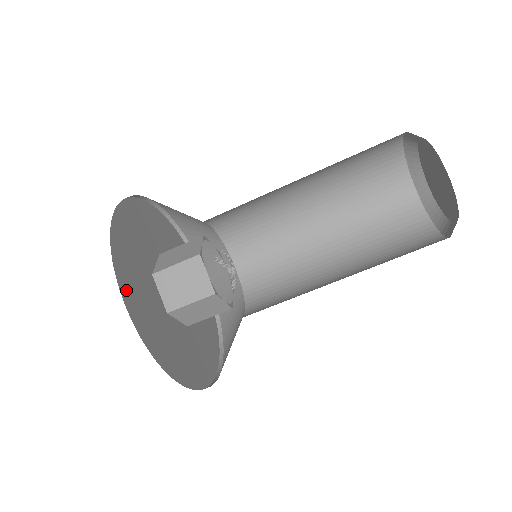
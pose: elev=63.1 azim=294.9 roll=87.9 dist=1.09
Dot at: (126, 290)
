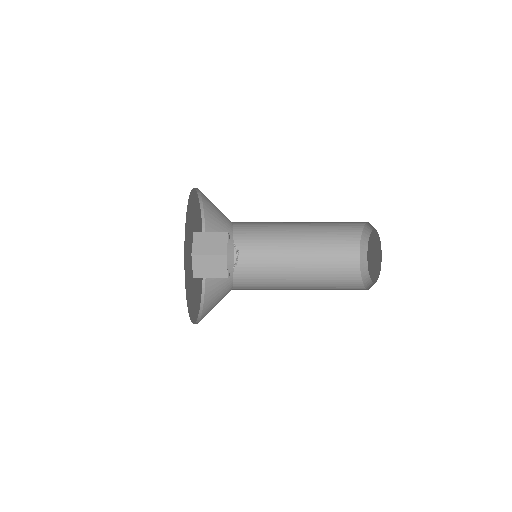
Dot at: (188, 213)
